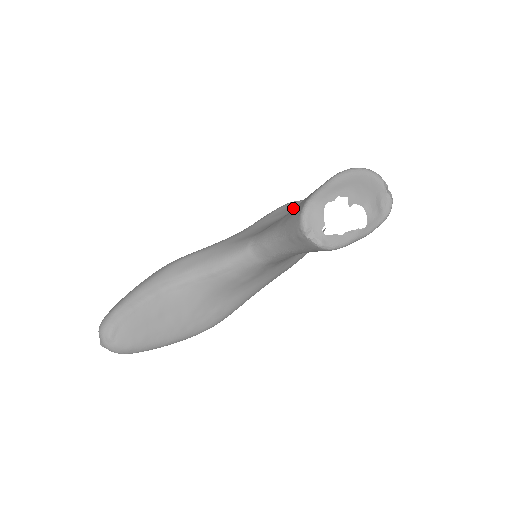
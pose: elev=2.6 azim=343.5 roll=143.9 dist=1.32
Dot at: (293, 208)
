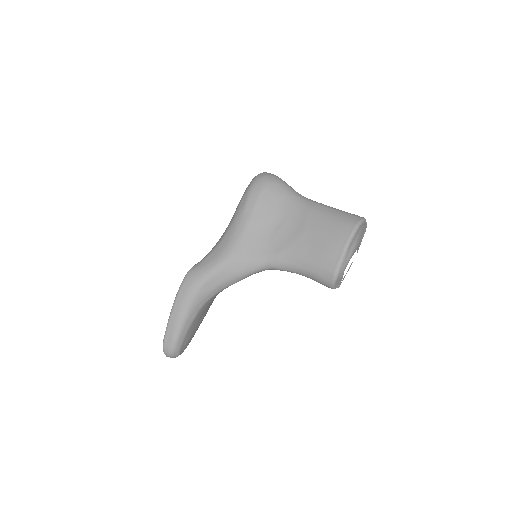
Dot at: (273, 207)
